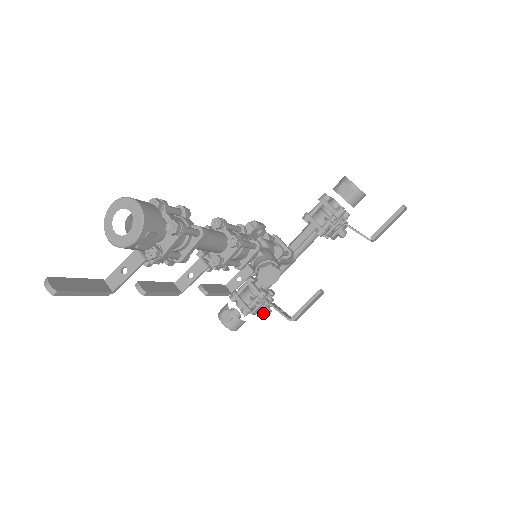
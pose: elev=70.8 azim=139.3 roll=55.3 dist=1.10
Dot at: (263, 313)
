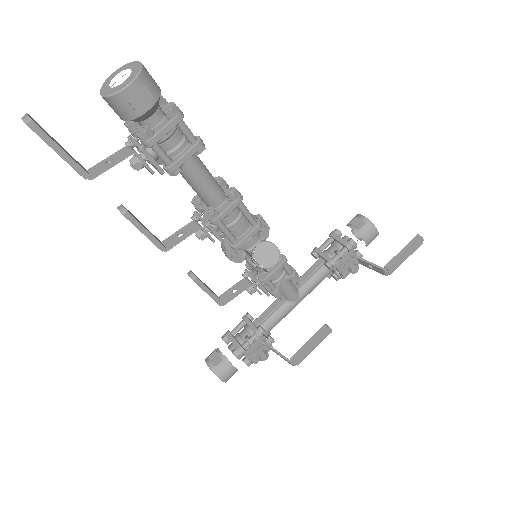
Dot at: (258, 357)
